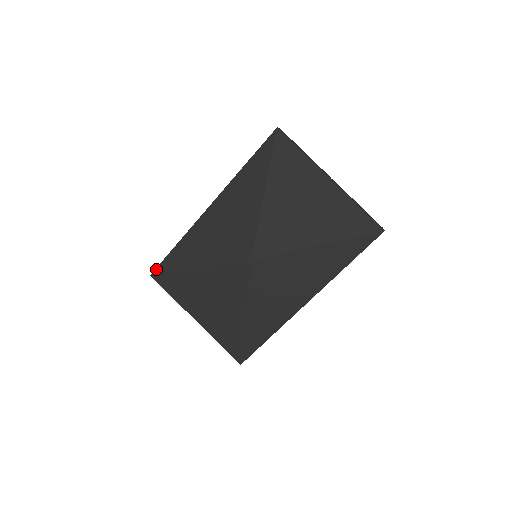
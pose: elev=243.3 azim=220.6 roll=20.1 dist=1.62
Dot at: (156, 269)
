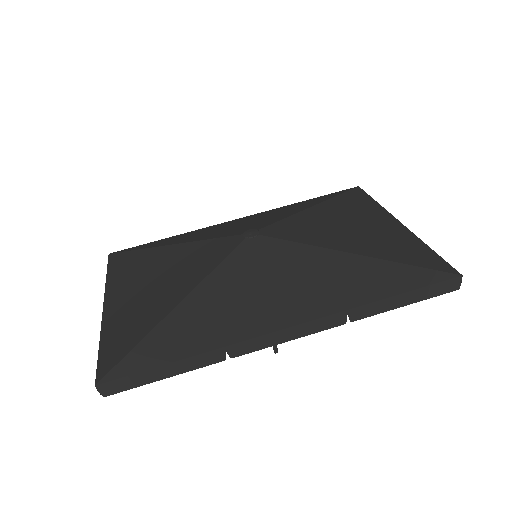
Dot at: (122, 250)
